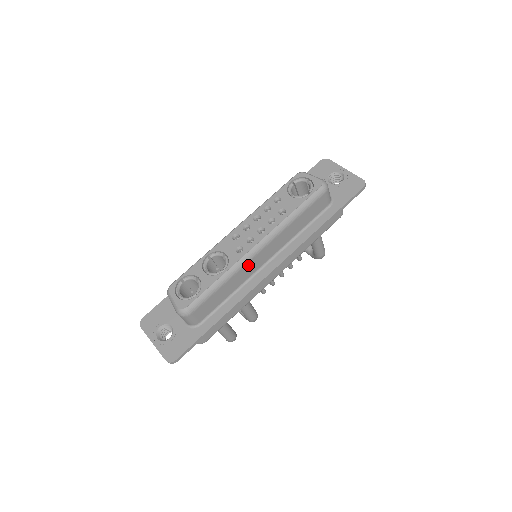
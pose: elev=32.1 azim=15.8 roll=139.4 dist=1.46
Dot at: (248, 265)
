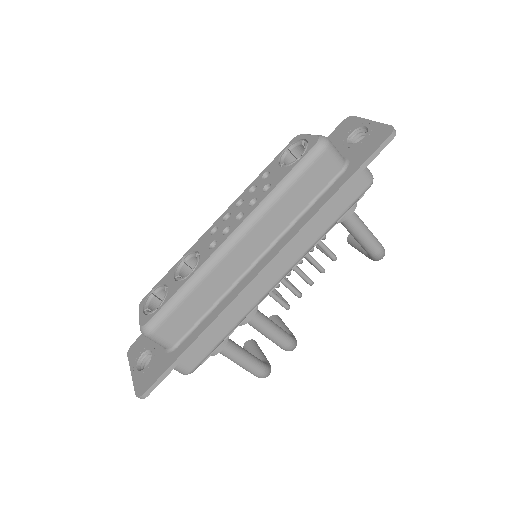
Dot at: (225, 264)
